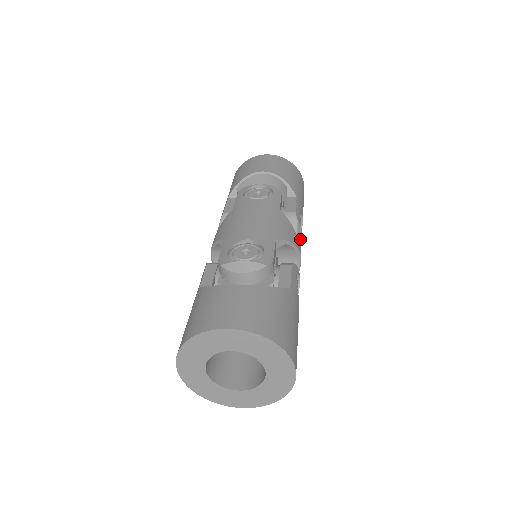
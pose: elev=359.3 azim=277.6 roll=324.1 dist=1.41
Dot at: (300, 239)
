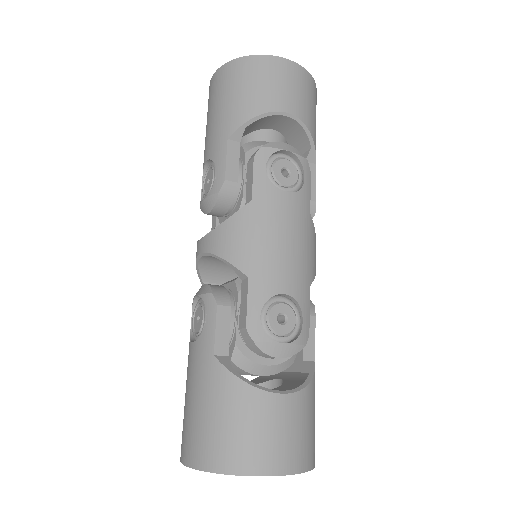
Dot at: occluded
